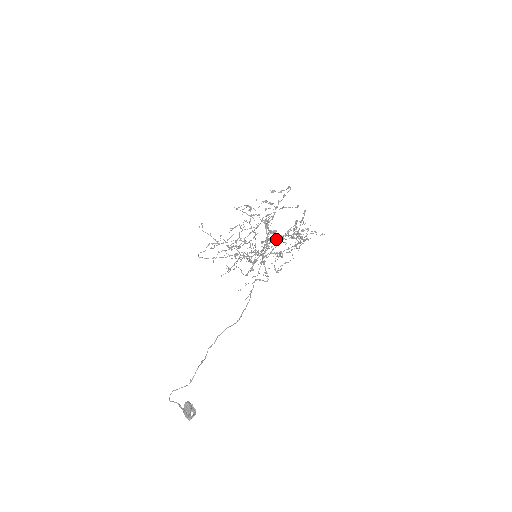
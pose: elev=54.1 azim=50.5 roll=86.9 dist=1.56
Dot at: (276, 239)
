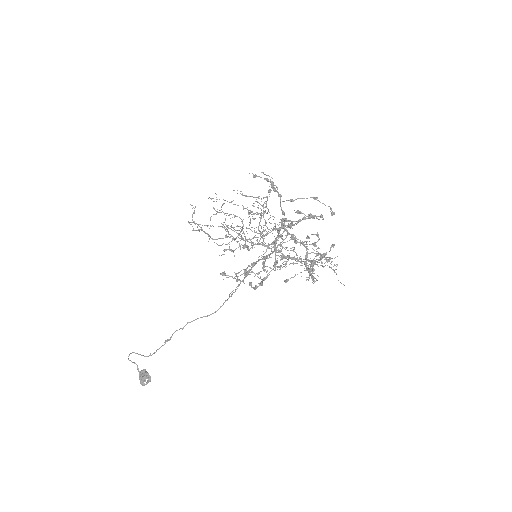
Dot at: occluded
